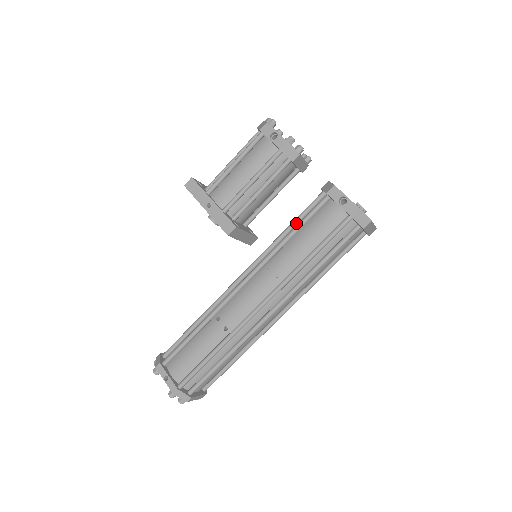
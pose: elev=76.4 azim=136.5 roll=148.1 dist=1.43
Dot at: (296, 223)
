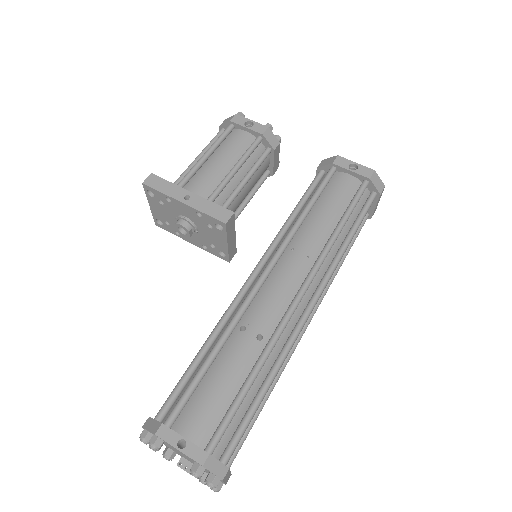
Dot at: (303, 203)
